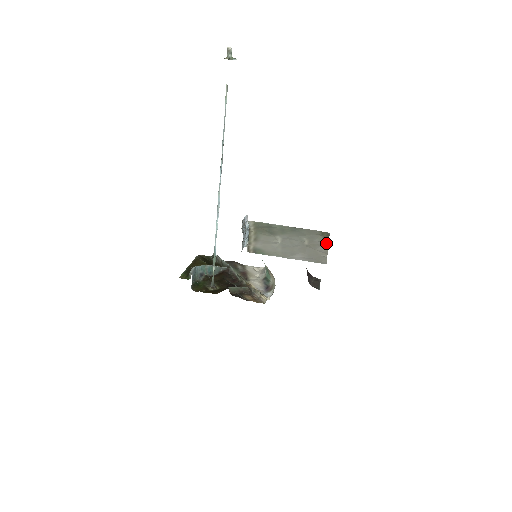
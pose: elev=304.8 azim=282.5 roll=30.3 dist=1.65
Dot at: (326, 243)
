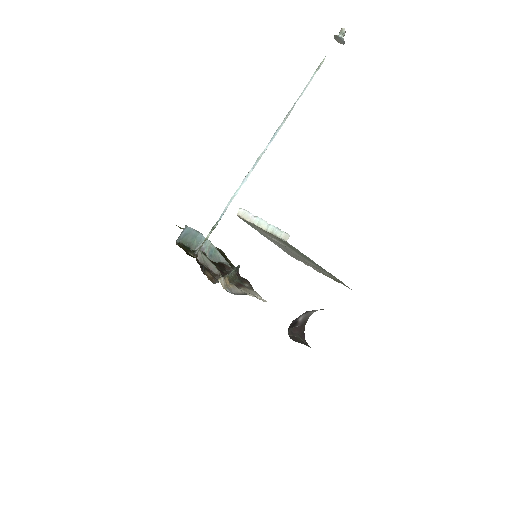
Dot at: (330, 277)
